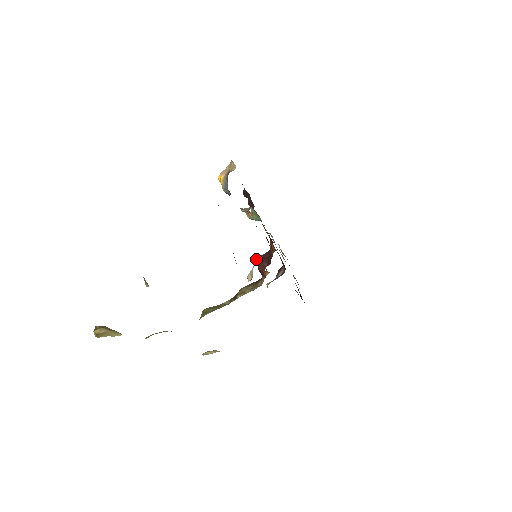
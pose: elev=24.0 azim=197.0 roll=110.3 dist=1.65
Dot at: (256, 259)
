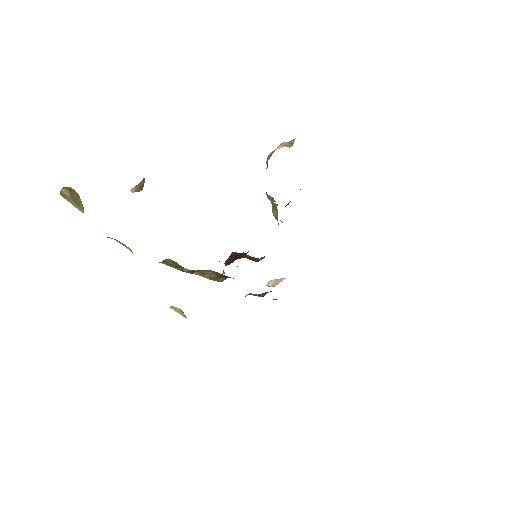
Dot at: occluded
